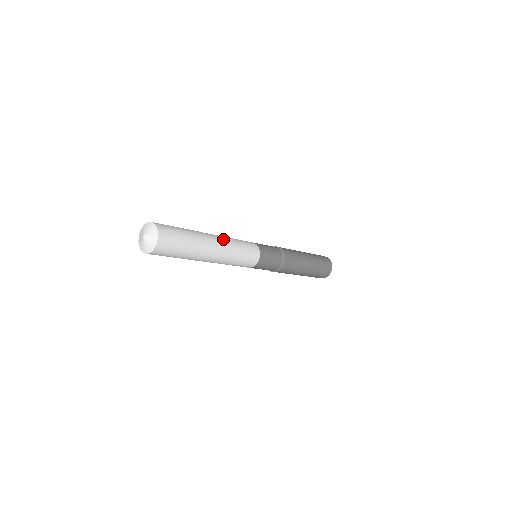
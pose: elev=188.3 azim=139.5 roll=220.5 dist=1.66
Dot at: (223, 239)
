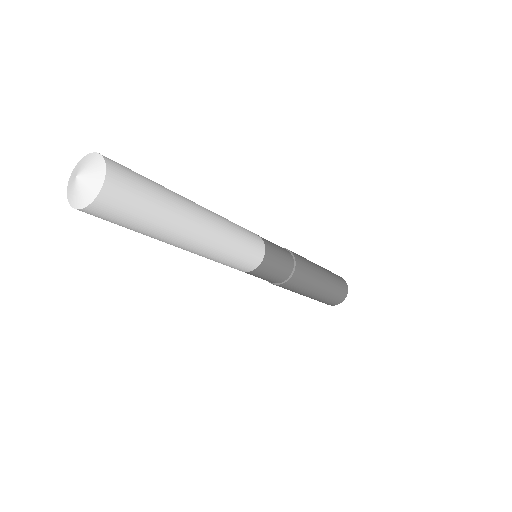
Dot at: occluded
